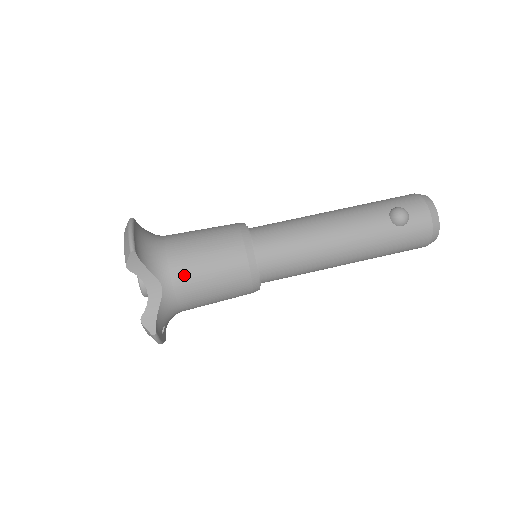
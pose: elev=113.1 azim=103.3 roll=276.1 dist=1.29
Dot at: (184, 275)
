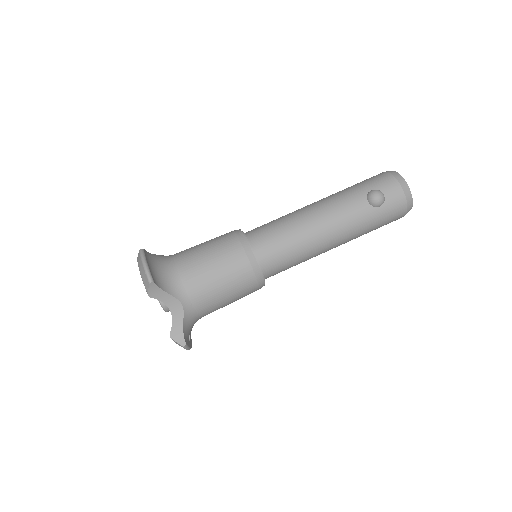
Dot at: (199, 290)
